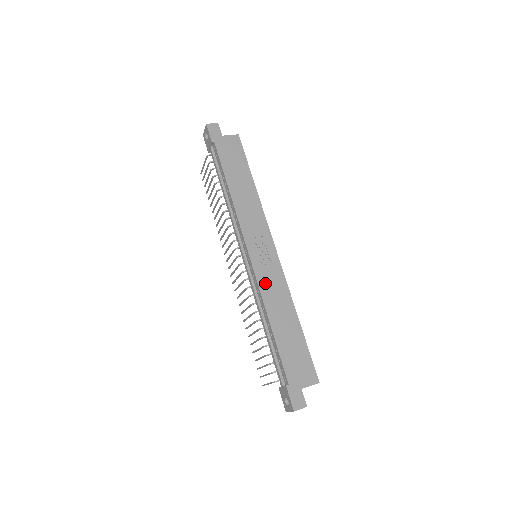
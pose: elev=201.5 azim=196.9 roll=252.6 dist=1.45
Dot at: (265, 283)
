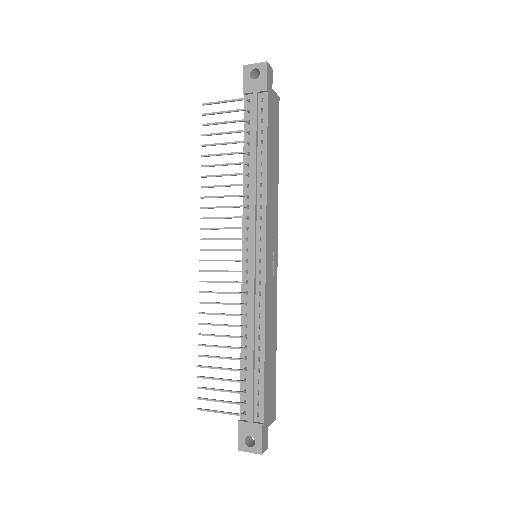
Dot at: (268, 297)
